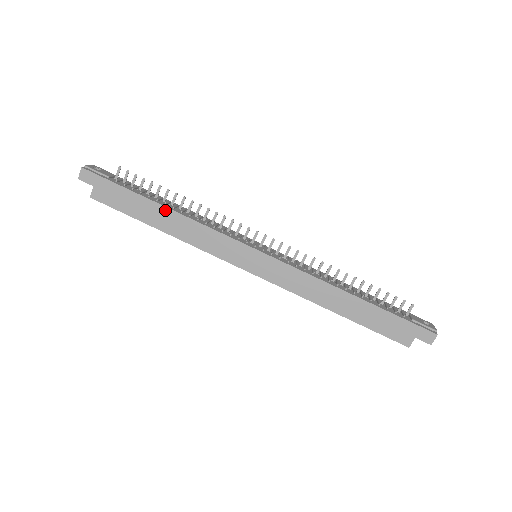
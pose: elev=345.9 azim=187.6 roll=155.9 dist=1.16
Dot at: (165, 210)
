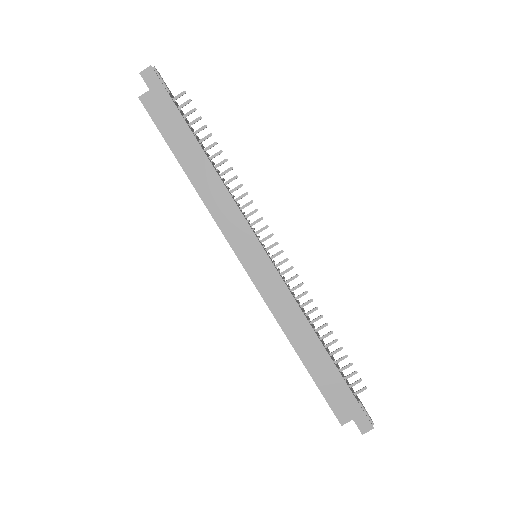
Dot at: (204, 158)
